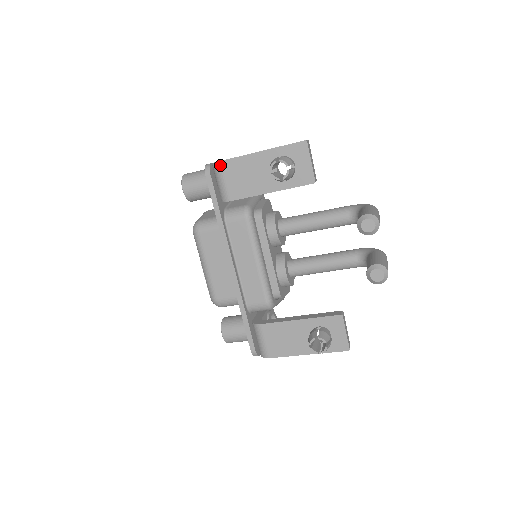
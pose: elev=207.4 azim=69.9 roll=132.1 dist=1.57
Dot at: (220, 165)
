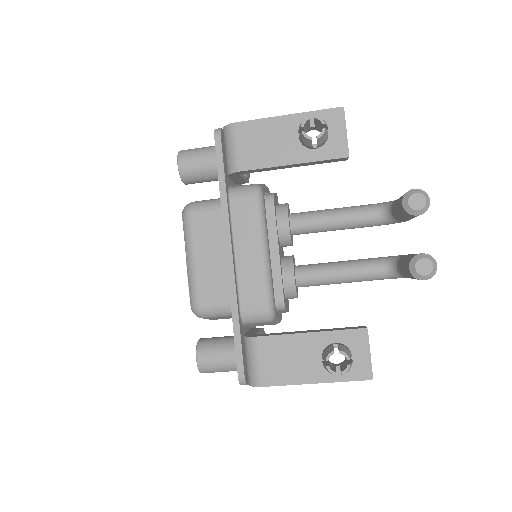
Dot at: (235, 127)
